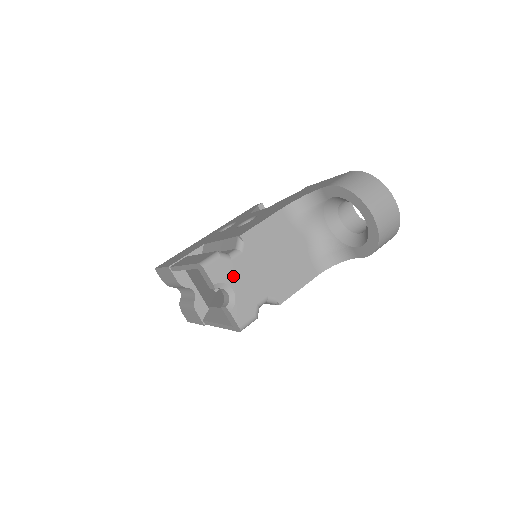
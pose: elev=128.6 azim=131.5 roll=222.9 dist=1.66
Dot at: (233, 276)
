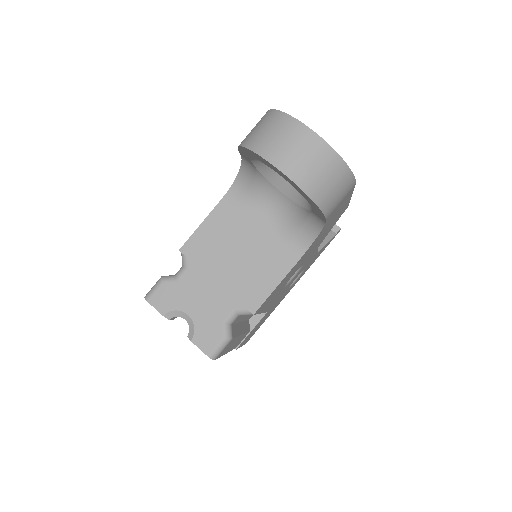
Dot at: (183, 299)
